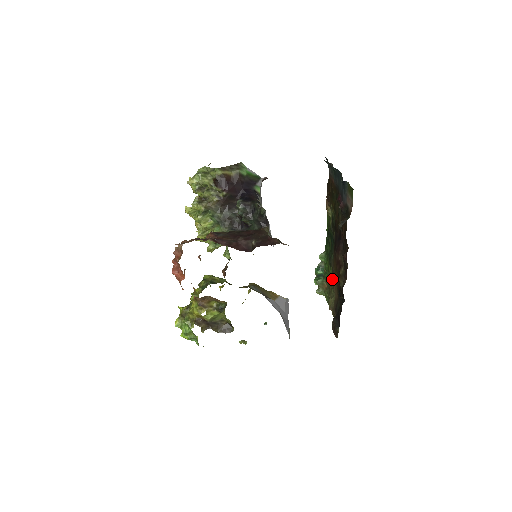
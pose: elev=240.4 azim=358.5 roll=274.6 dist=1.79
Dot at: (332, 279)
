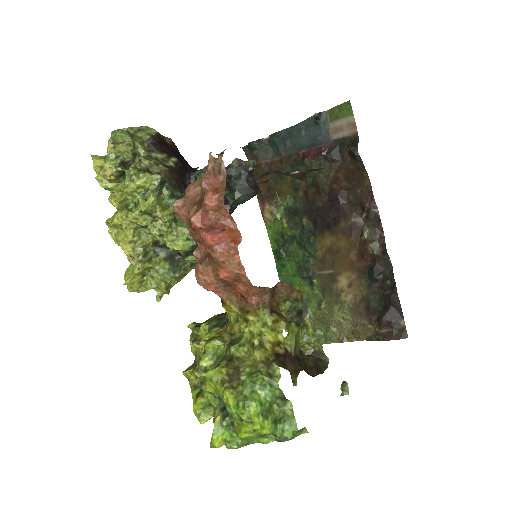
Dot at: (327, 292)
